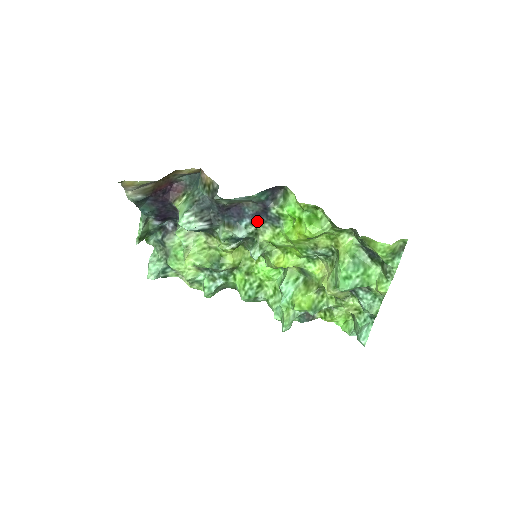
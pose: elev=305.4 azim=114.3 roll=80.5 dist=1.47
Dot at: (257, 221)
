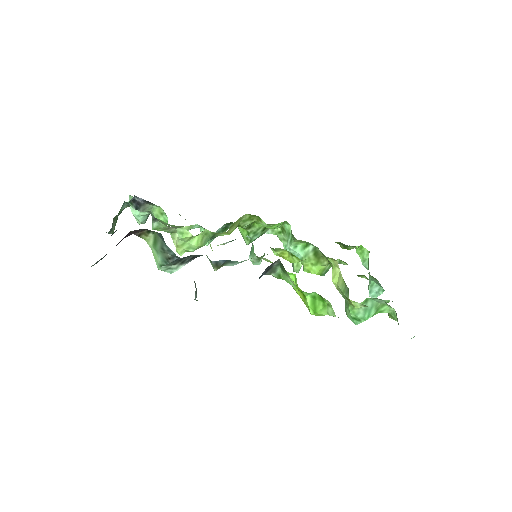
Dot at: occluded
